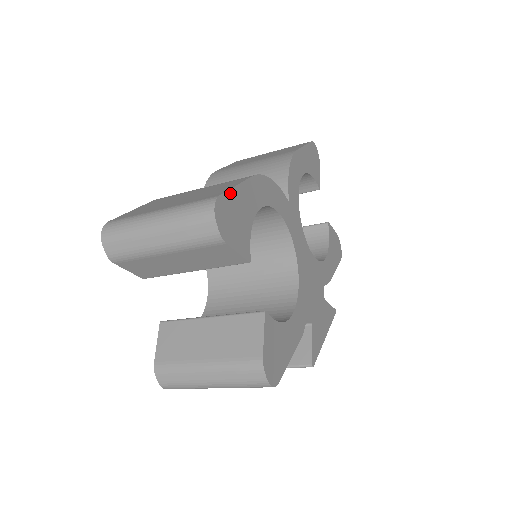
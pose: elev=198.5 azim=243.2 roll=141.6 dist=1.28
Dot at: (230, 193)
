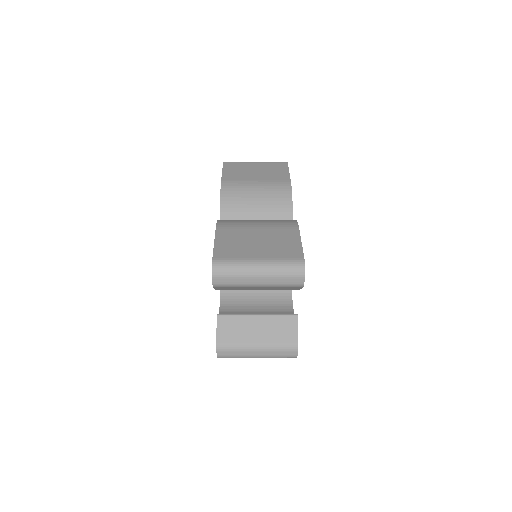
Dot at: occluded
